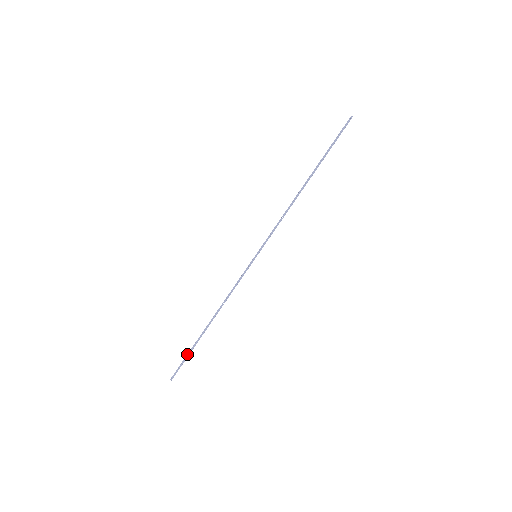
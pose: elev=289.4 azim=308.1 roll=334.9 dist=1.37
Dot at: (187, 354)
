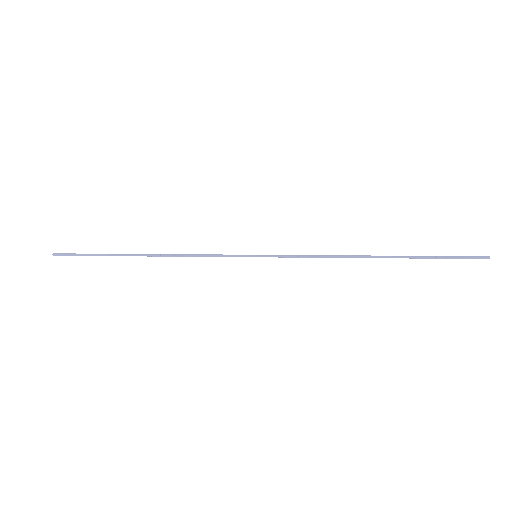
Dot at: occluded
